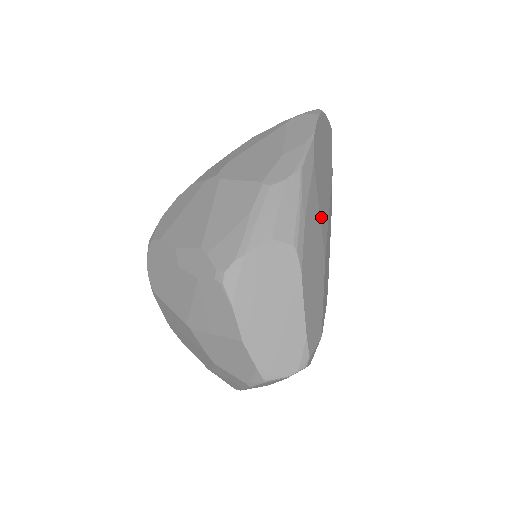
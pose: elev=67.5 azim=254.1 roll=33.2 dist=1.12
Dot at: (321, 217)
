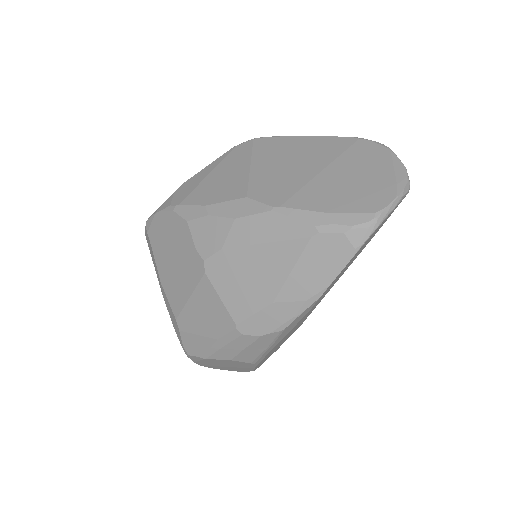
Dot at: occluded
